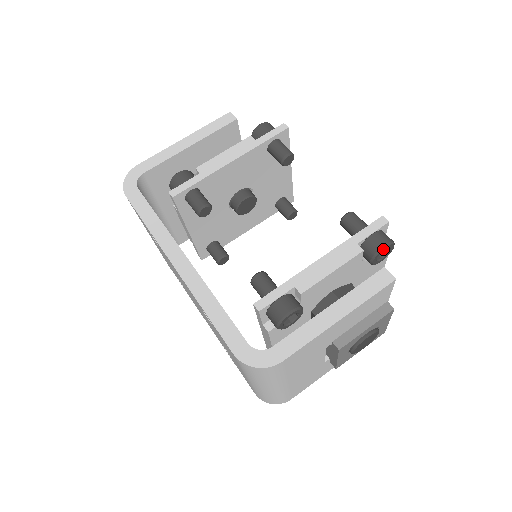
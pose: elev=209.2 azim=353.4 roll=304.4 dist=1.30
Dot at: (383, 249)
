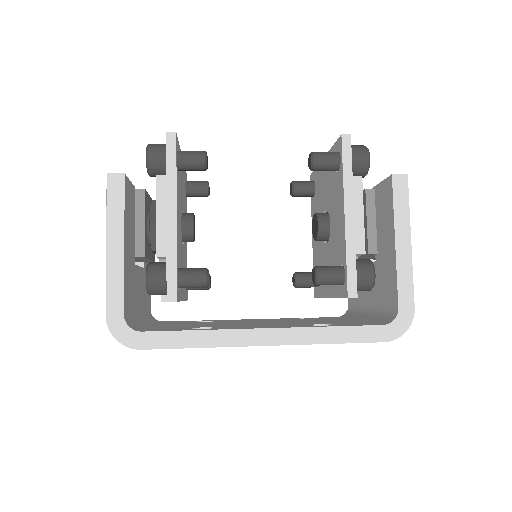
Dot at: (369, 160)
